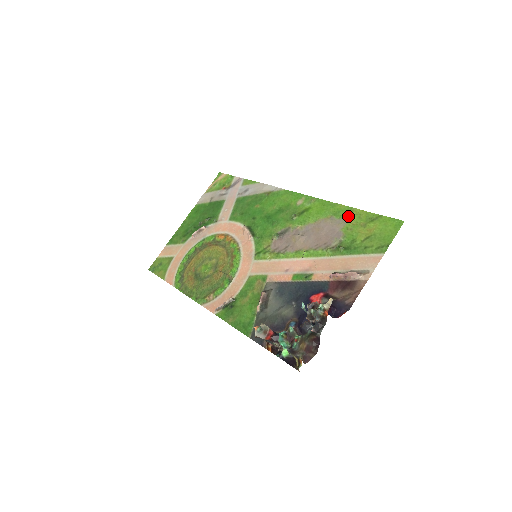
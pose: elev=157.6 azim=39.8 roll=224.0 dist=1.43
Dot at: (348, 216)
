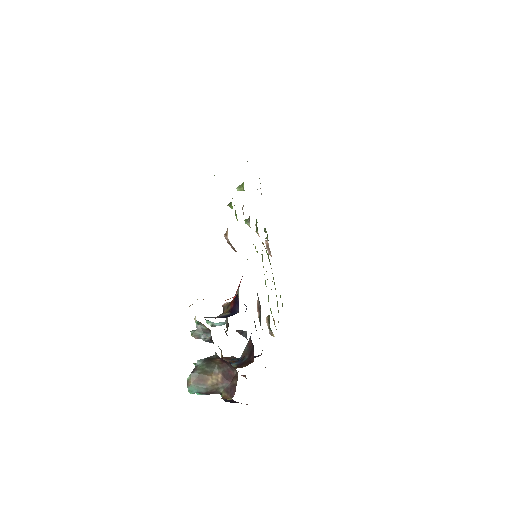
Dot at: occluded
